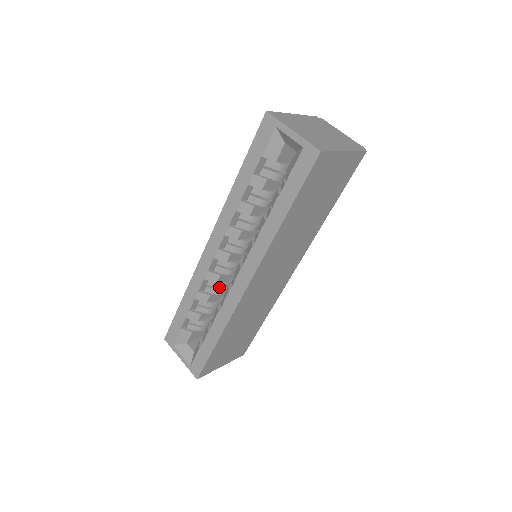
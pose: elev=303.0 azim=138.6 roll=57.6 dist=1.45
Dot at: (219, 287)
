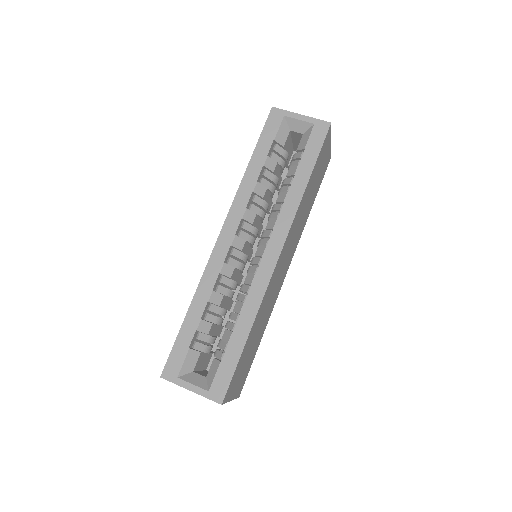
Dot at: (231, 286)
